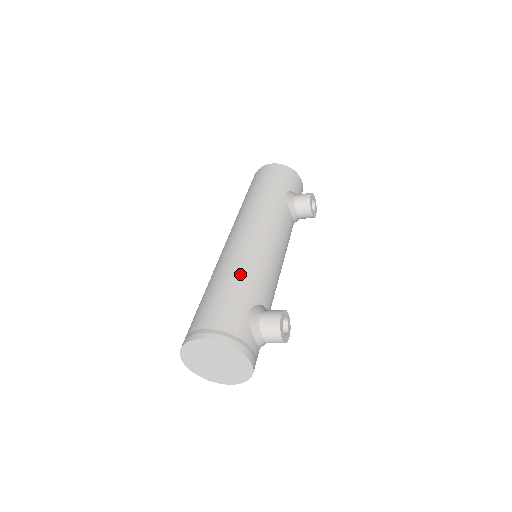
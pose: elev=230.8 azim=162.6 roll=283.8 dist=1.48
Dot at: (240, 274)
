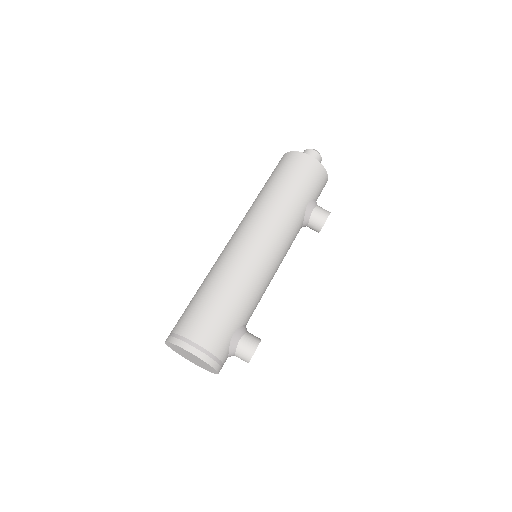
Dot at: (239, 295)
